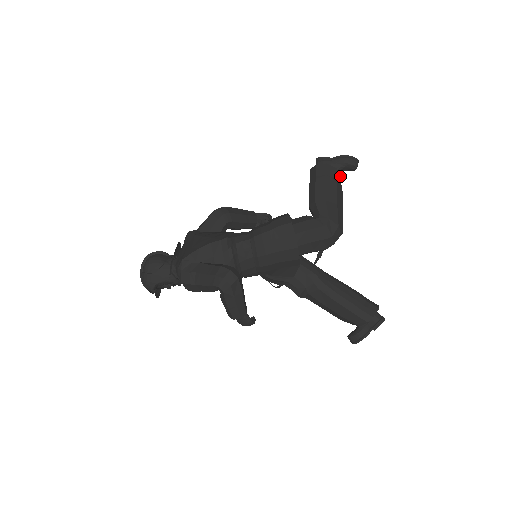
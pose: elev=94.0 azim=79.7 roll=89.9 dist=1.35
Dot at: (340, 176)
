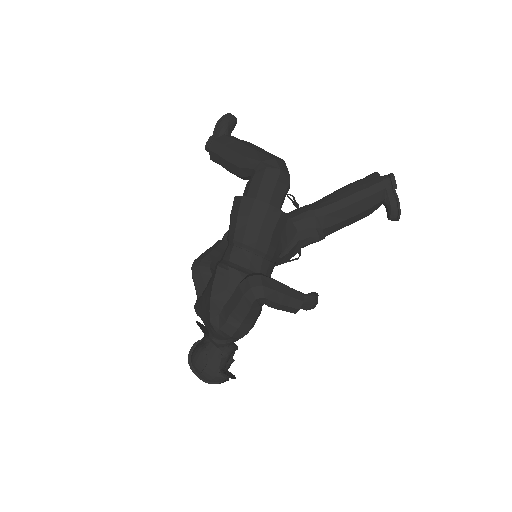
Dot at: (233, 137)
